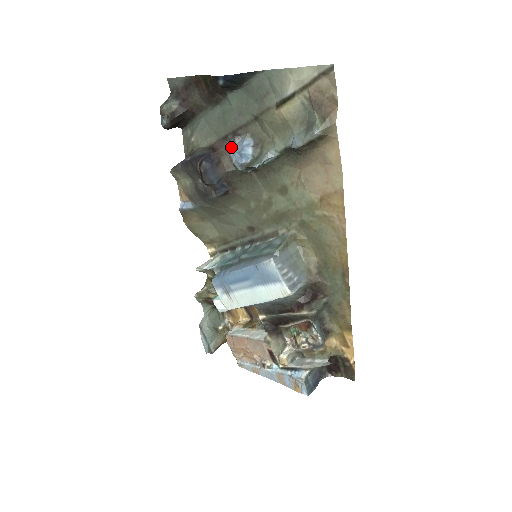
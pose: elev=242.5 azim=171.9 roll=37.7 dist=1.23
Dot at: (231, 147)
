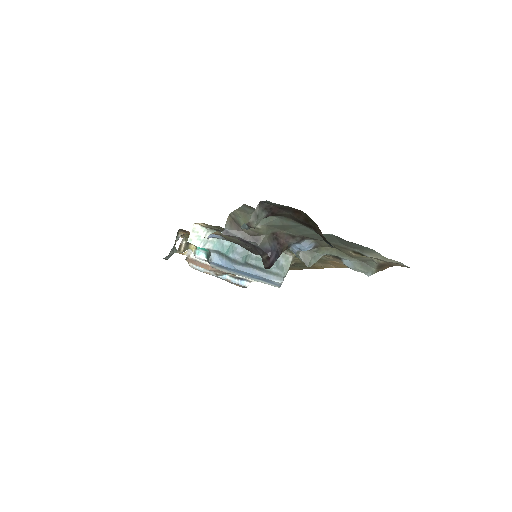
Dot at: (295, 243)
